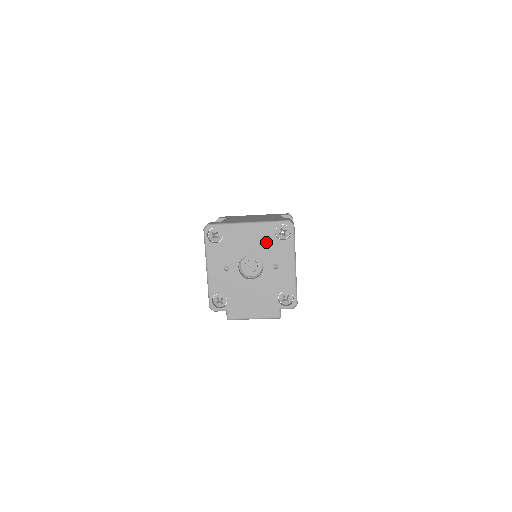
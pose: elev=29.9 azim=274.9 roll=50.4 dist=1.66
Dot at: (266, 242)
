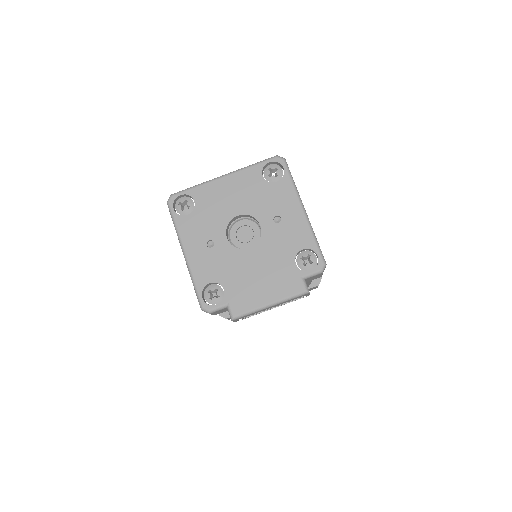
Dot at: (255, 191)
